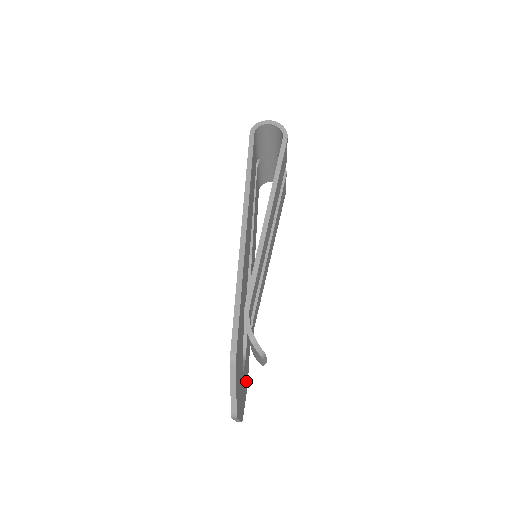
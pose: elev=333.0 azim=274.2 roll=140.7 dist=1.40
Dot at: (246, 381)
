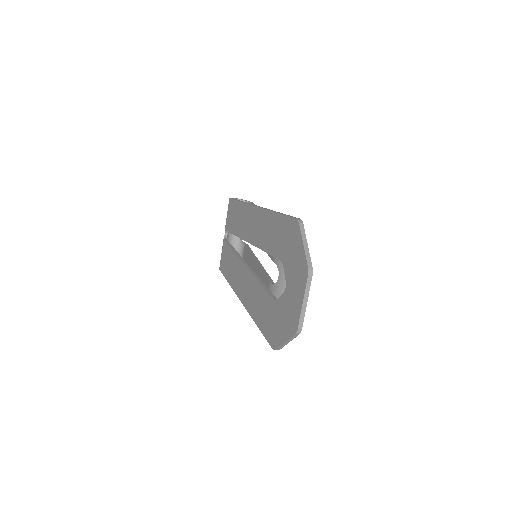
Dot at: occluded
